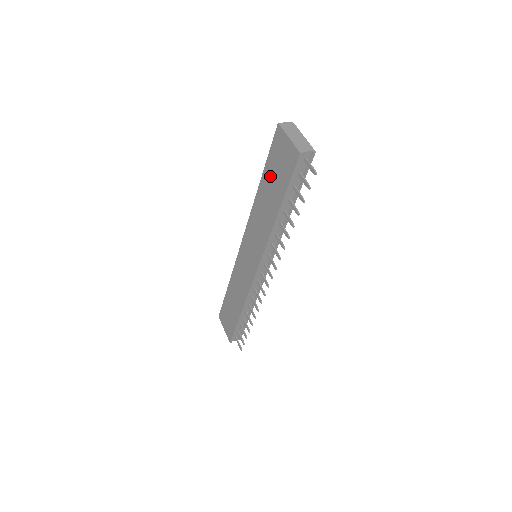
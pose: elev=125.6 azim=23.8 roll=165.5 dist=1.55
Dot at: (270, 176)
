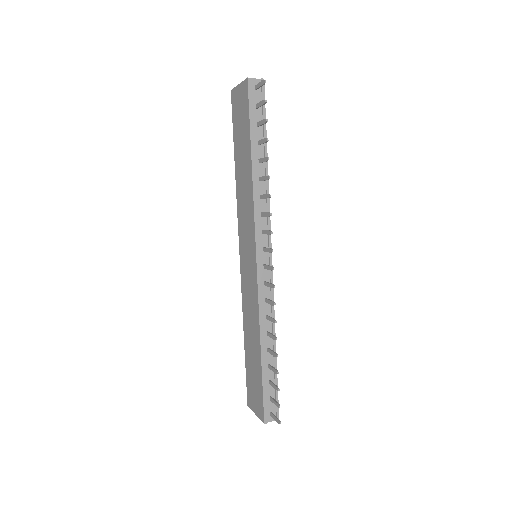
Dot at: (238, 141)
